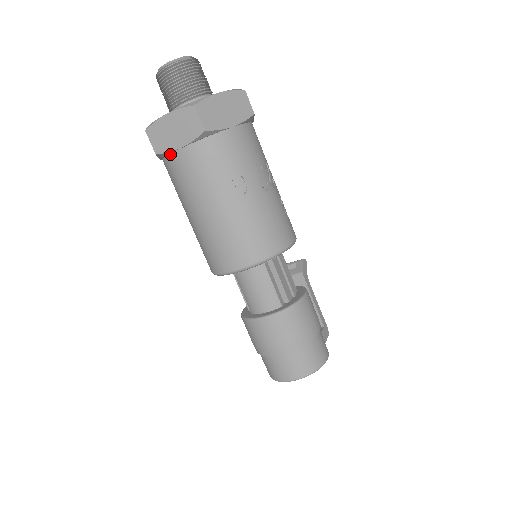
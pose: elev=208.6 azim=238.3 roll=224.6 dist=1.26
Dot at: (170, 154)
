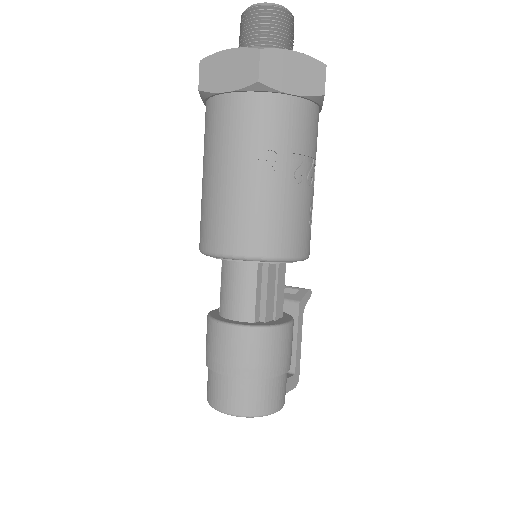
Dot at: (213, 96)
